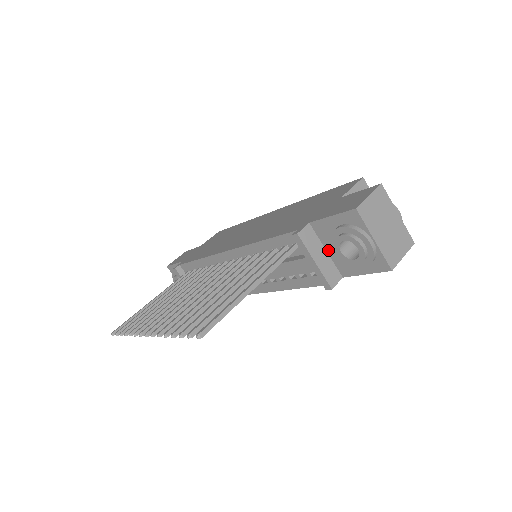
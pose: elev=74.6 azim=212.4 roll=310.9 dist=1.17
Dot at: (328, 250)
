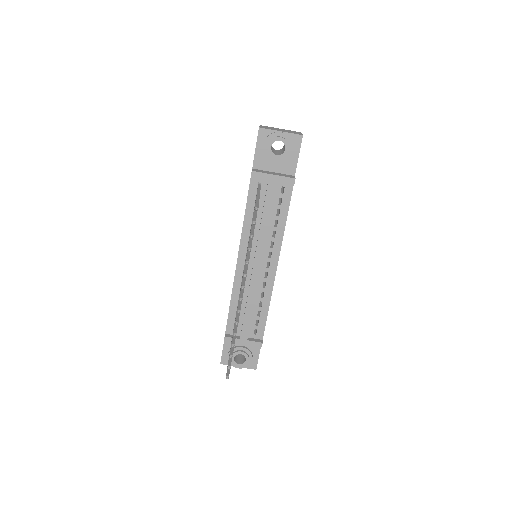
Dot at: (274, 171)
